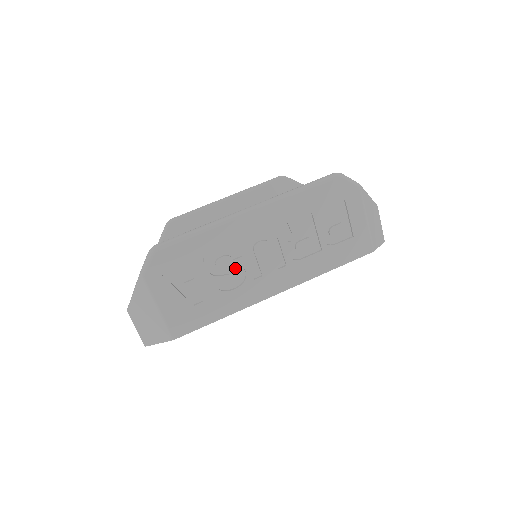
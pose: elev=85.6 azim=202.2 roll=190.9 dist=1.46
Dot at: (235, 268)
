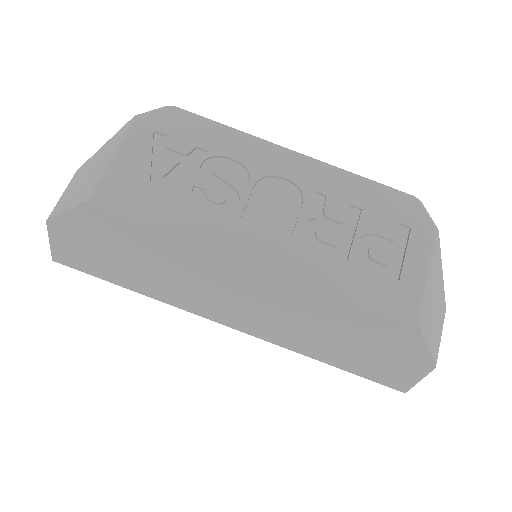
Dot at: (230, 193)
